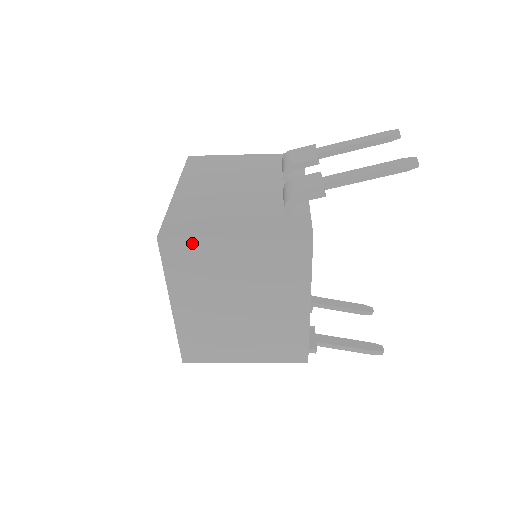
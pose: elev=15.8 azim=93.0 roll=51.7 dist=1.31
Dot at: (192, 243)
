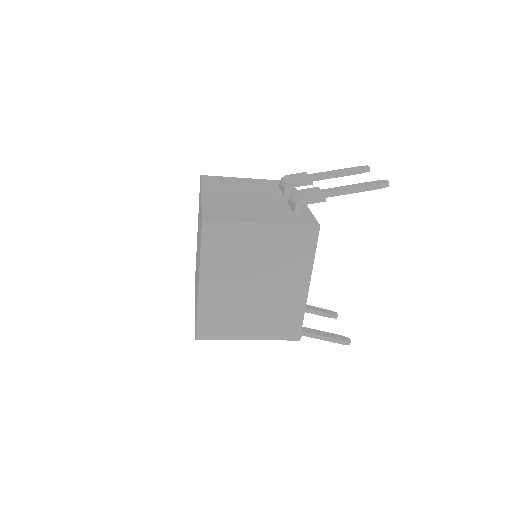
Dot at: (229, 226)
